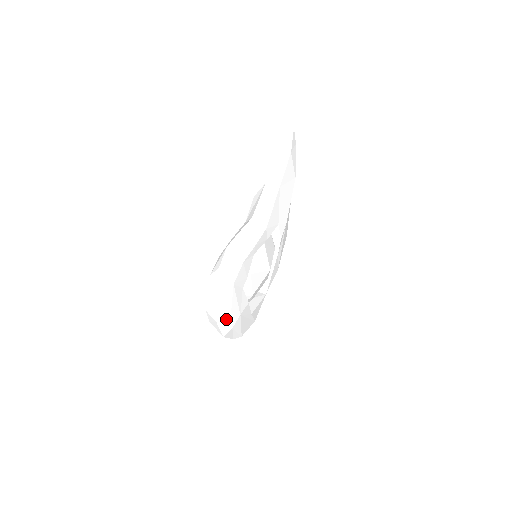
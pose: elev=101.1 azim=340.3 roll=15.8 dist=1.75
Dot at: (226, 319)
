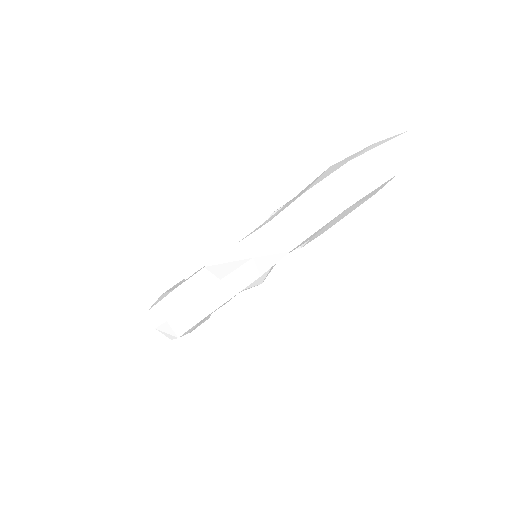
Dot at: (169, 335)
